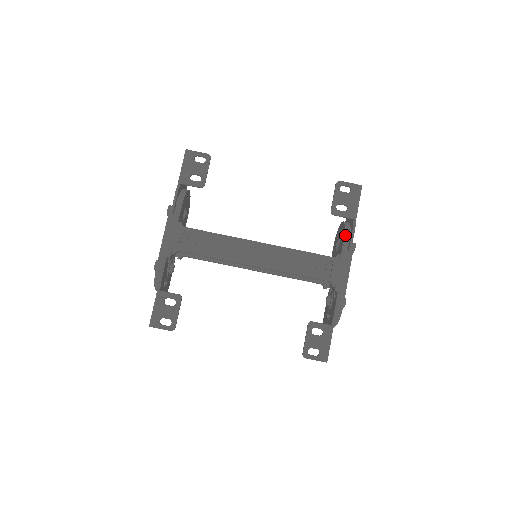
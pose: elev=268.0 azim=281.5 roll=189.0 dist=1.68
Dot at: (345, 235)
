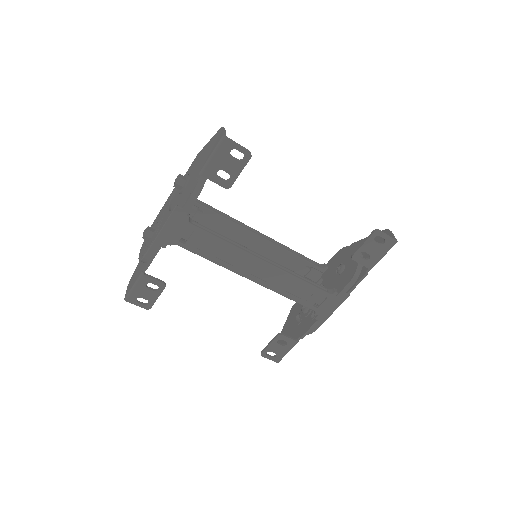
Dot at: (352, 279)
